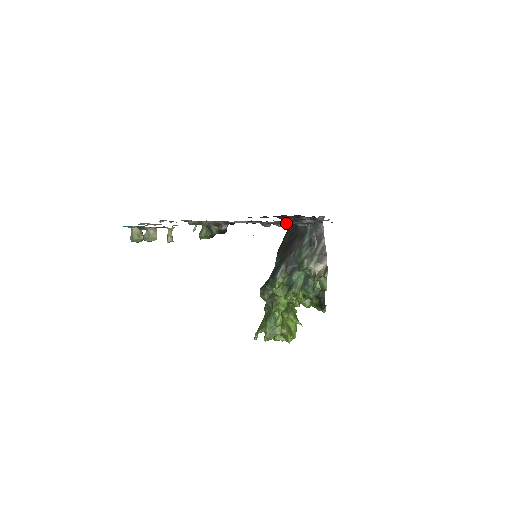
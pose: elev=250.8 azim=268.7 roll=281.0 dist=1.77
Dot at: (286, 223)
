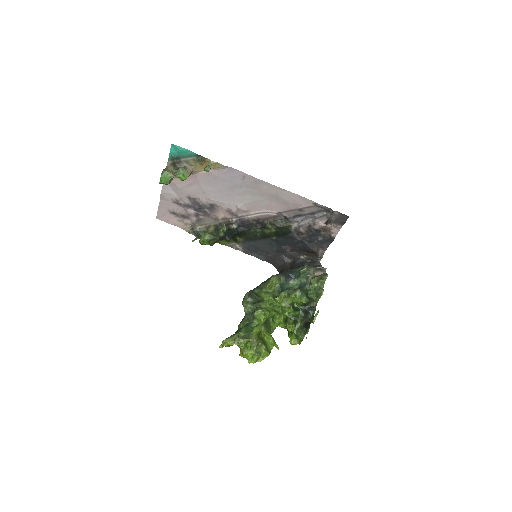
Dot at: (303, 216)
